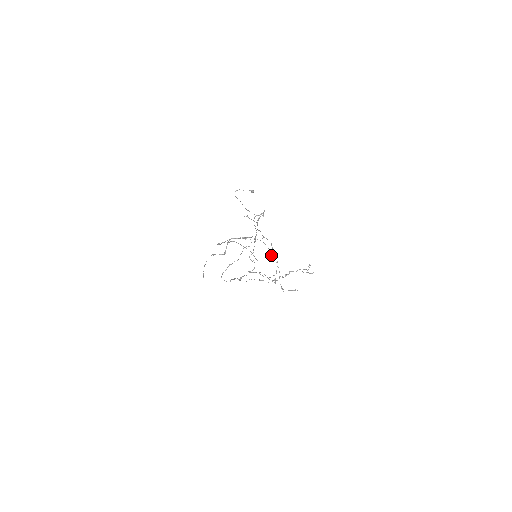
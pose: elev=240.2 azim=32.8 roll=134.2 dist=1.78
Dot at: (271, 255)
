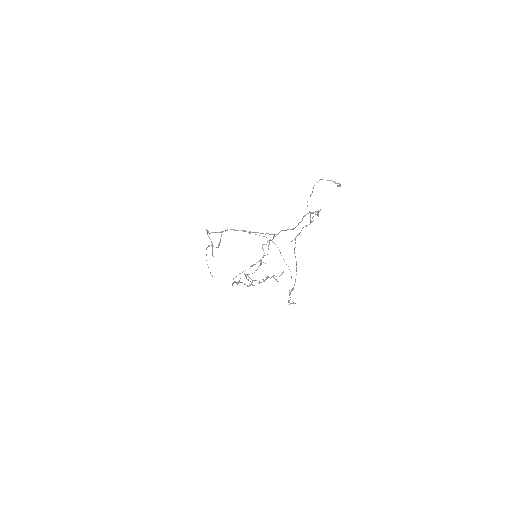
Dot at: (283, 259)
